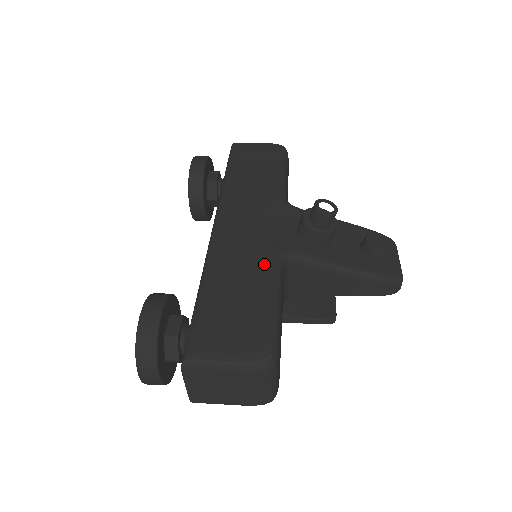
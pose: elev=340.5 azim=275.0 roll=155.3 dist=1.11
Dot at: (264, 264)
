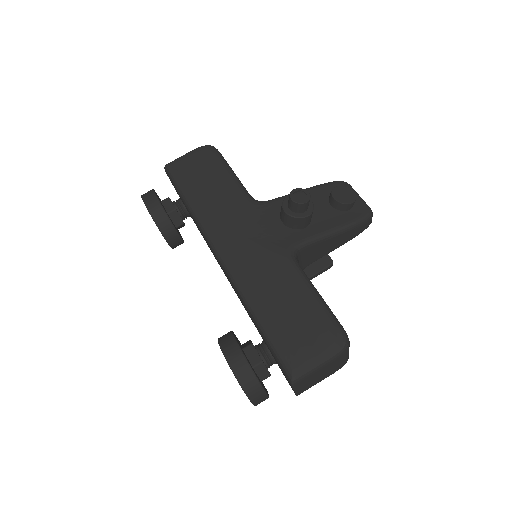
Dot at: (285, 269)
